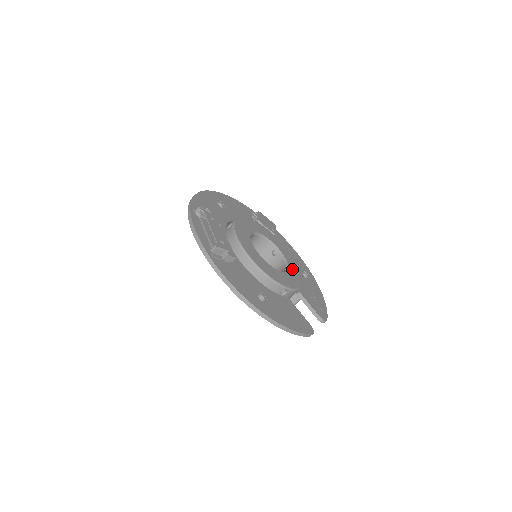
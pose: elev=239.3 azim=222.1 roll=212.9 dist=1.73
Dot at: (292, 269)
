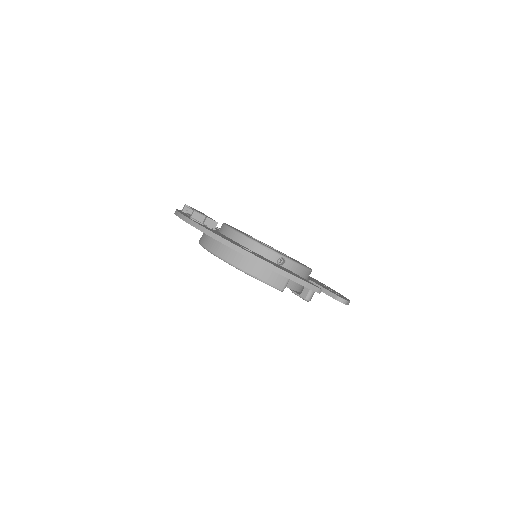
Dot at: (297, 261)
